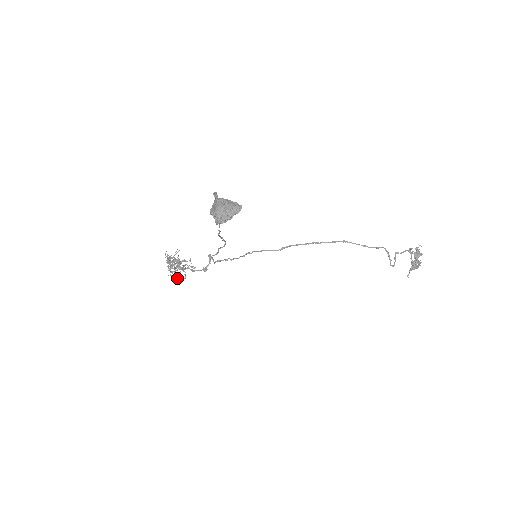
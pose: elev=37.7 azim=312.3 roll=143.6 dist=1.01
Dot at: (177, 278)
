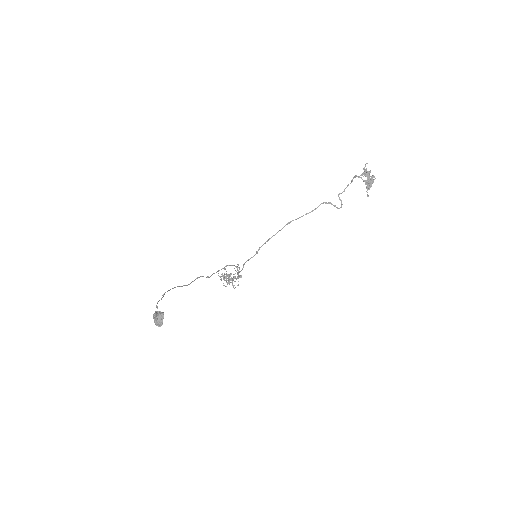
Dot at: occluded
